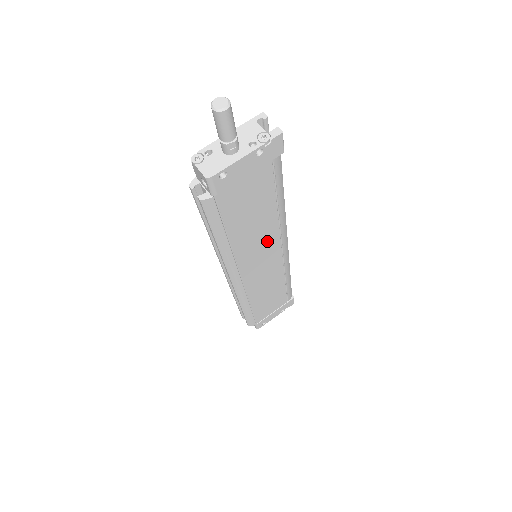
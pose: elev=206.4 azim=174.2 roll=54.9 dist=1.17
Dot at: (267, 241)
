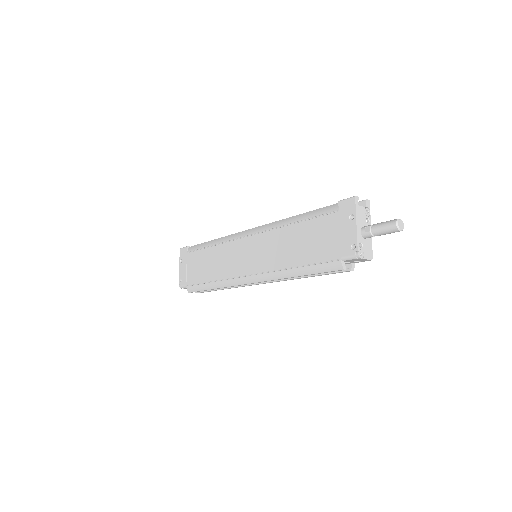
Dot at: occluded
